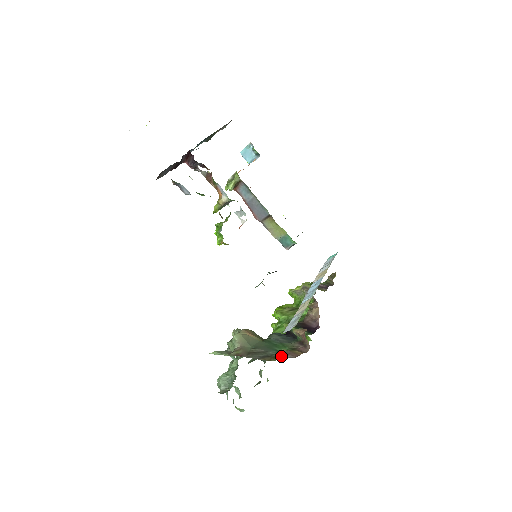
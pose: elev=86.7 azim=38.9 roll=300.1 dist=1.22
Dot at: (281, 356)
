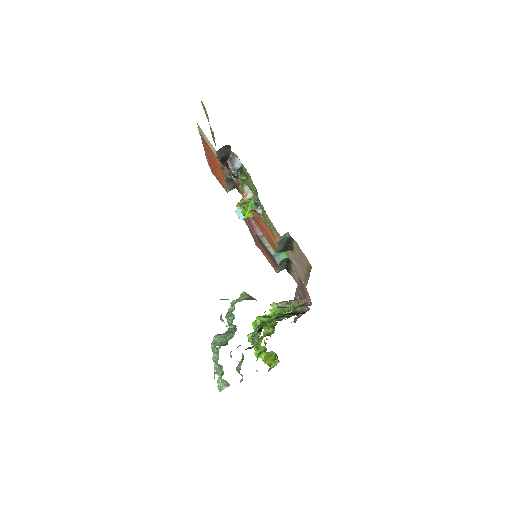
Dot at: (291, 300)
